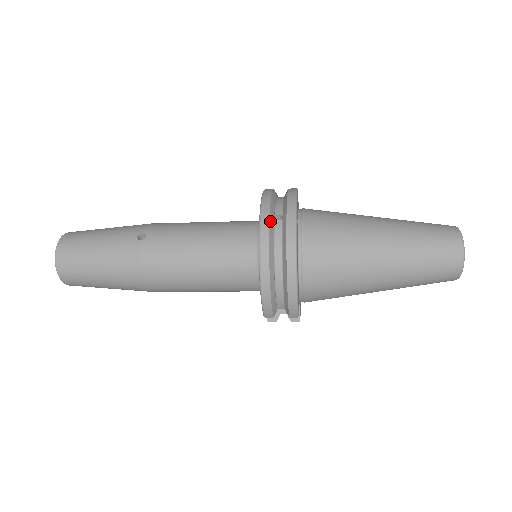
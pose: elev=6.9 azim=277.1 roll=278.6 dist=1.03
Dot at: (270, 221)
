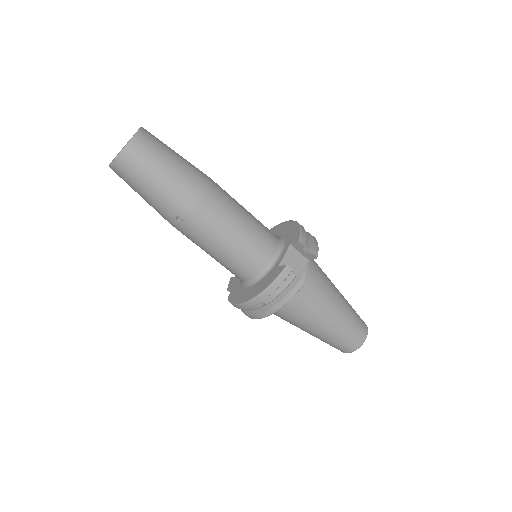
Dot at: occluded
